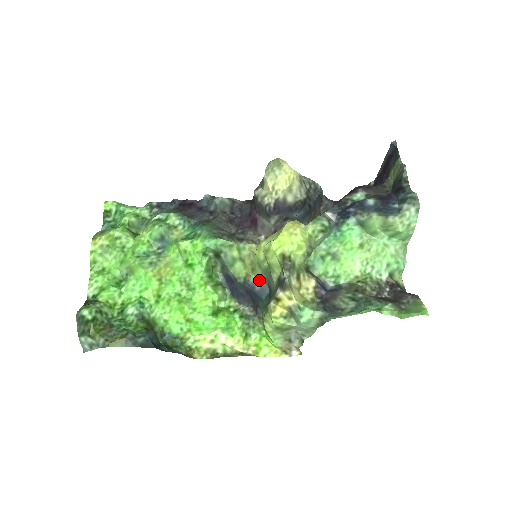
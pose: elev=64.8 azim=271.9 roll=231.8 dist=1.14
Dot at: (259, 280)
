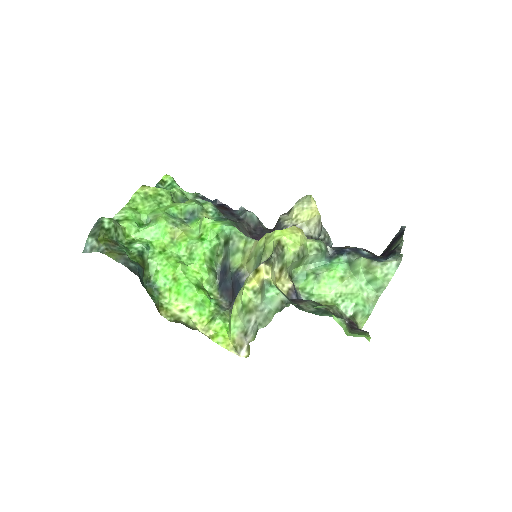
Dot at: (248, 273)
